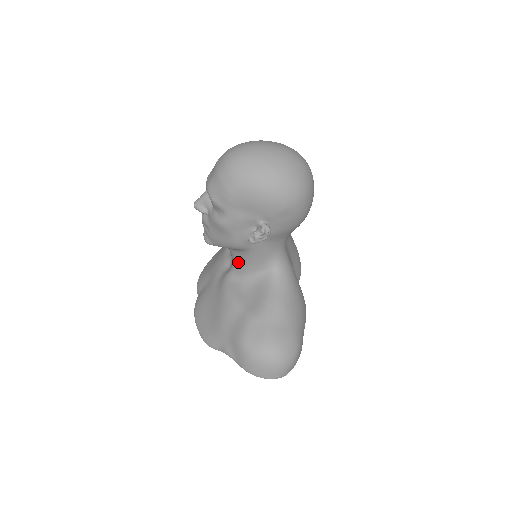
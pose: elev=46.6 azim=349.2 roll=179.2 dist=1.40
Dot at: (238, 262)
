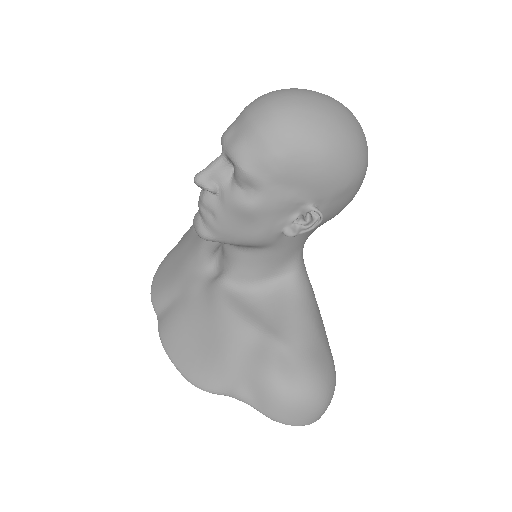
Dot at: (242, 265)
